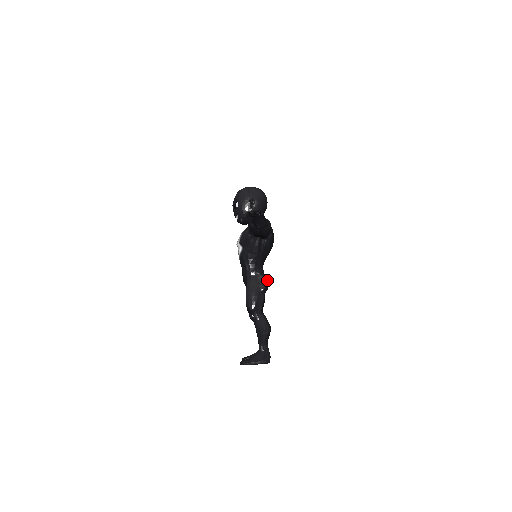
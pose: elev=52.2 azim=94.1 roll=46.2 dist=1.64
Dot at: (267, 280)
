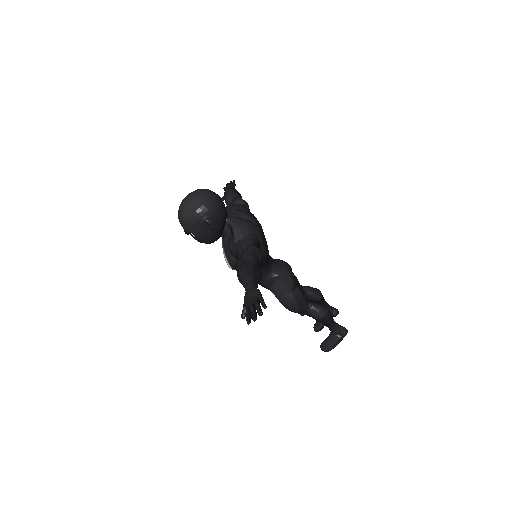
Dot at: (288, 272)
